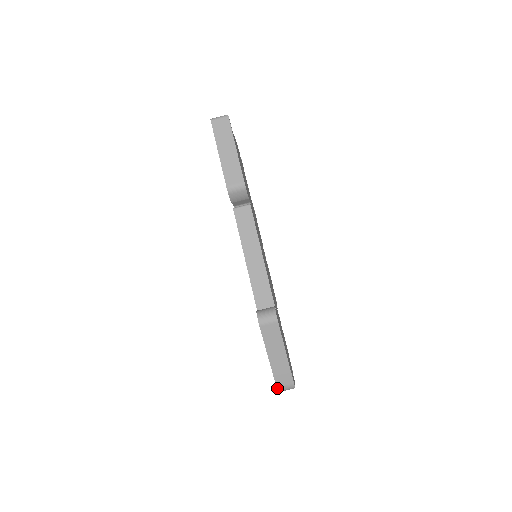
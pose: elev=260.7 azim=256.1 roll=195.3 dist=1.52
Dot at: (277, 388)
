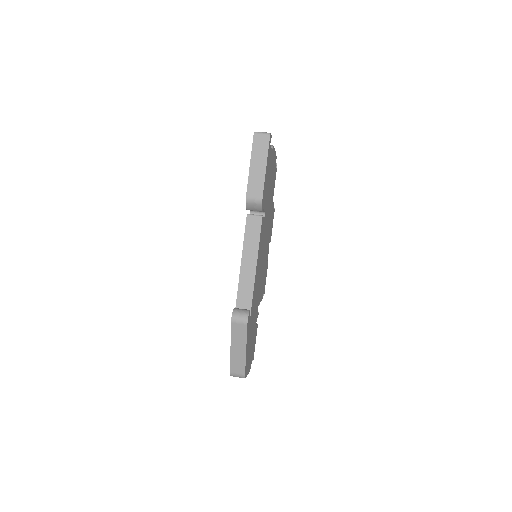
Dot at: (230, 373)
